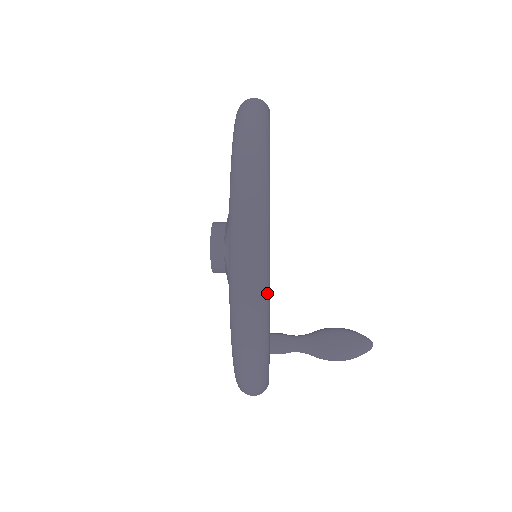
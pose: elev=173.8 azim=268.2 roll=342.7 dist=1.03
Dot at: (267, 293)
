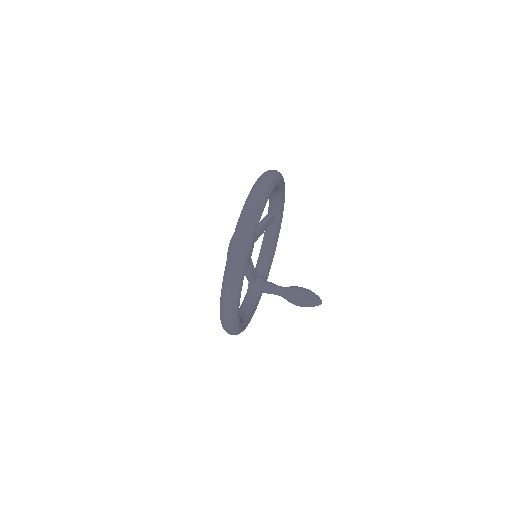
Dot at: (236, 320)
